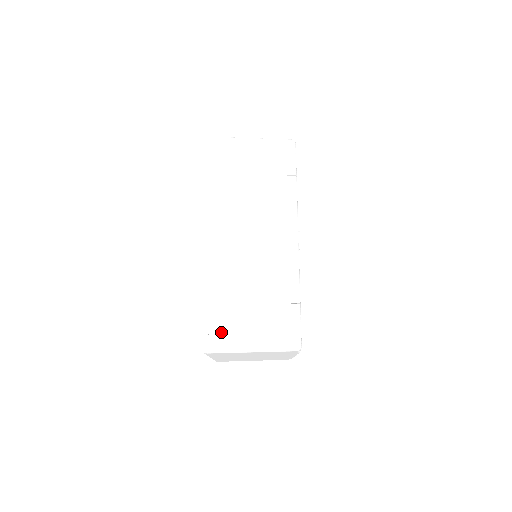
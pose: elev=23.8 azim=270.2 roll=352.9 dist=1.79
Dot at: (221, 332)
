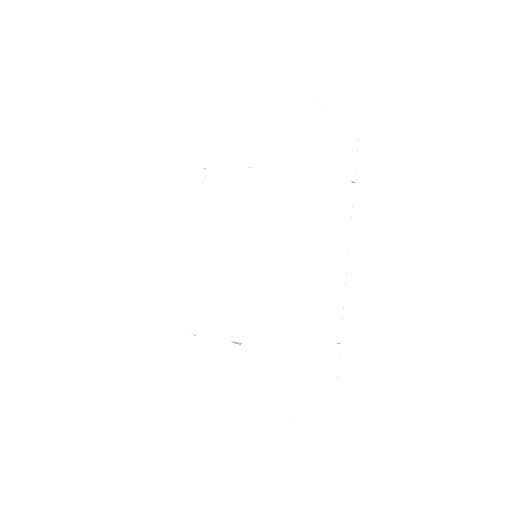
Dot at: (297, 396)
